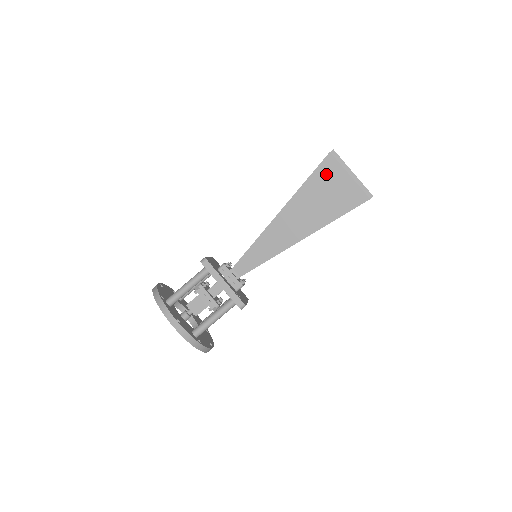
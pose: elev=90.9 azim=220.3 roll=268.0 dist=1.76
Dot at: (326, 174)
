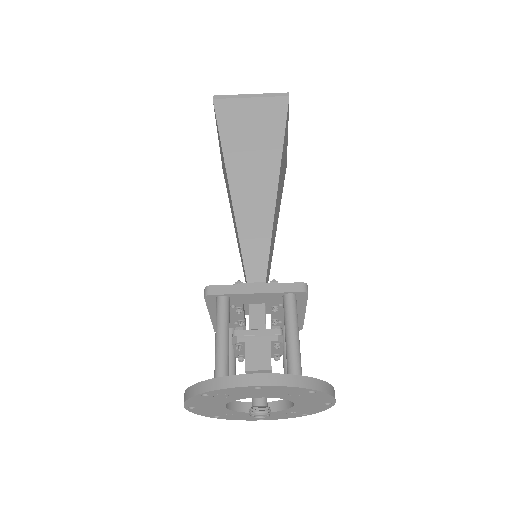
Dot at: (230, 116)
